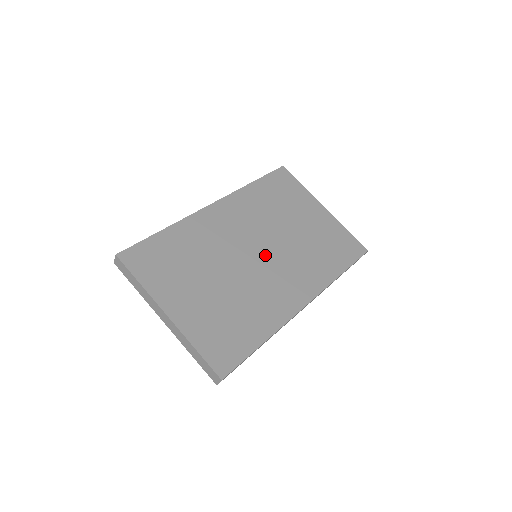
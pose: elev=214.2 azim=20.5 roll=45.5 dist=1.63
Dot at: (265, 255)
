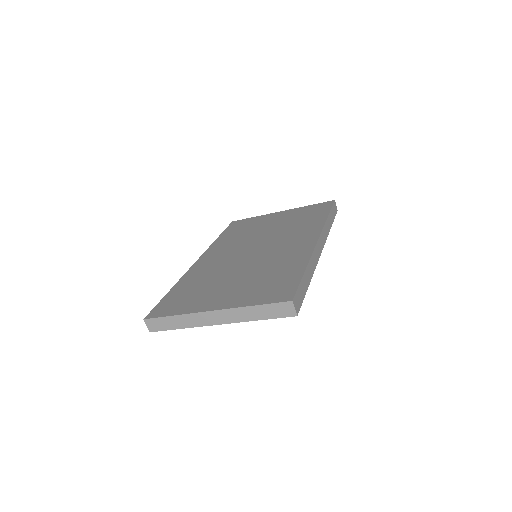
Dot at: (260, 248)
